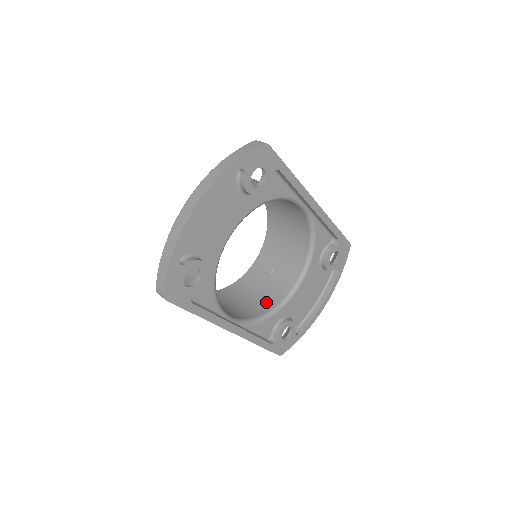
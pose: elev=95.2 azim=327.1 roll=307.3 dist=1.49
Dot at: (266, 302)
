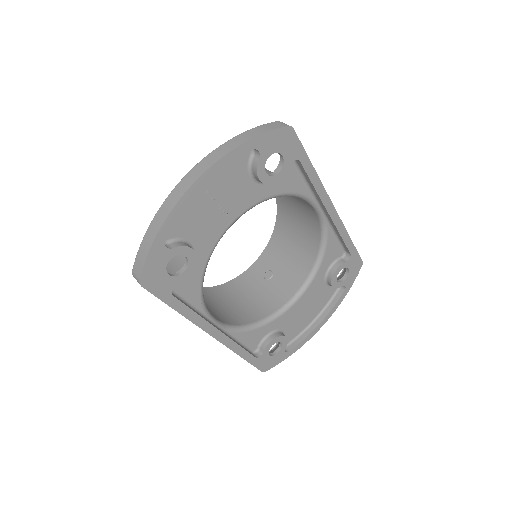
Dot at: (258, 310)
